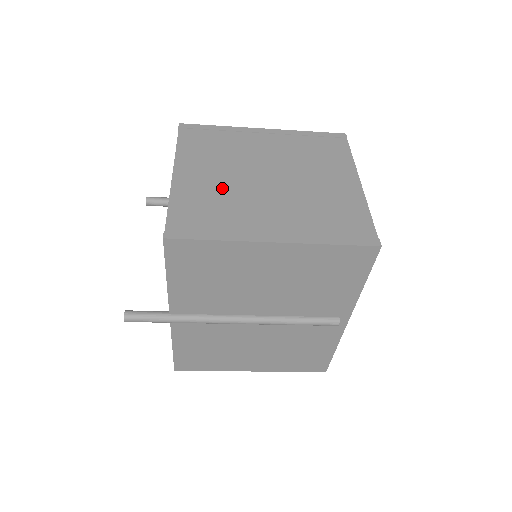
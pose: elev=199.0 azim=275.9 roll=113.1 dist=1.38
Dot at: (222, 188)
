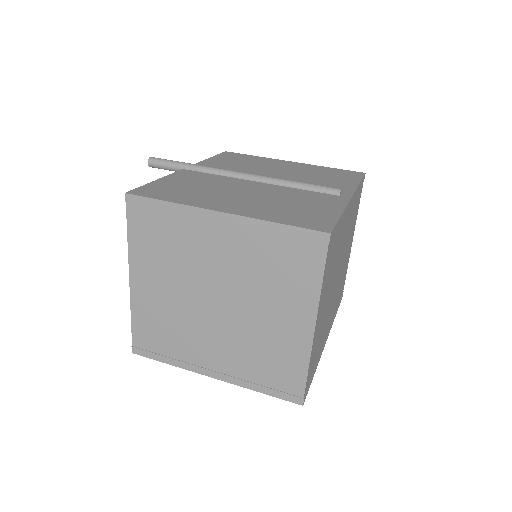
Dot at: (172, 308)
